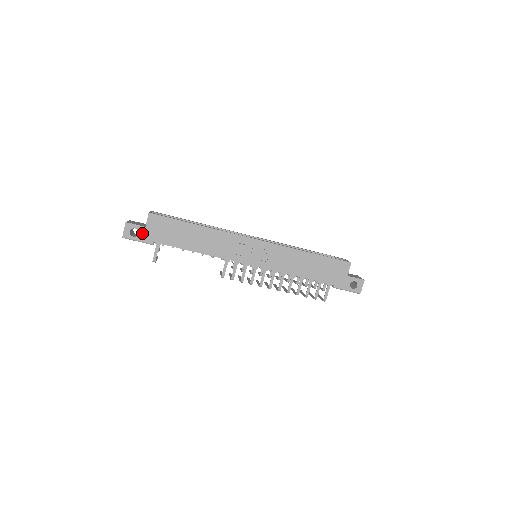
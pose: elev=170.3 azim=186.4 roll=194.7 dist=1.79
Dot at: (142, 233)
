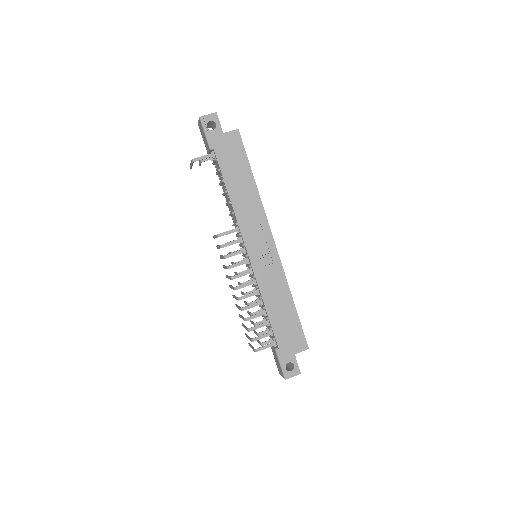
Dot at: (216, 133)
